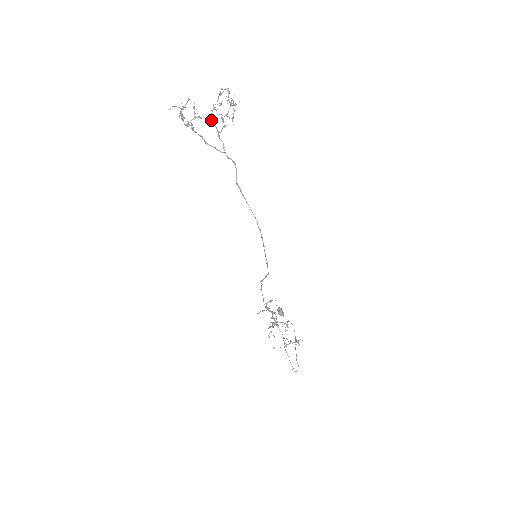
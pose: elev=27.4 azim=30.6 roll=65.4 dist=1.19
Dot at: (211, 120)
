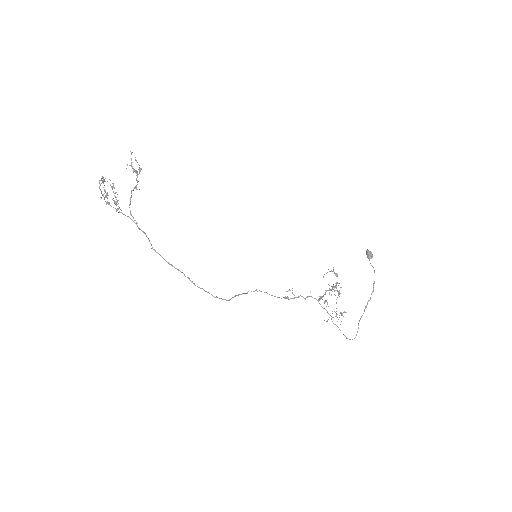
Dot at: (111, 206)
